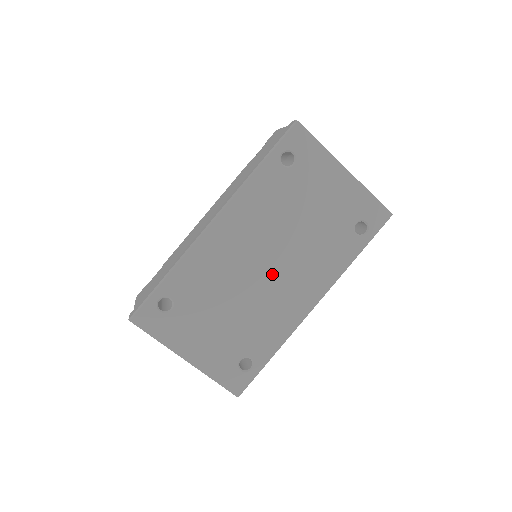
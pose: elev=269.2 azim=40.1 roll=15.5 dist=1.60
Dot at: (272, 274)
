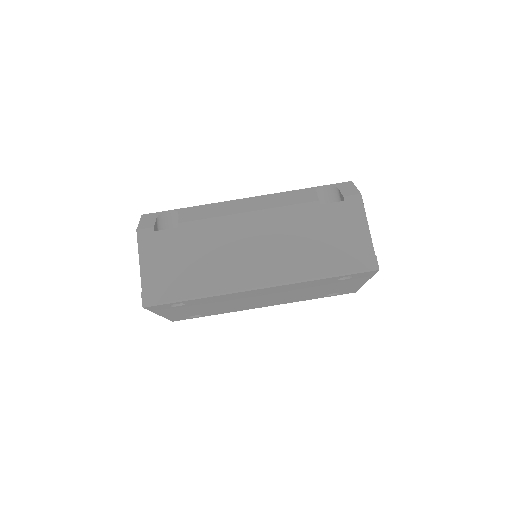
Dot at: (261, 301)
